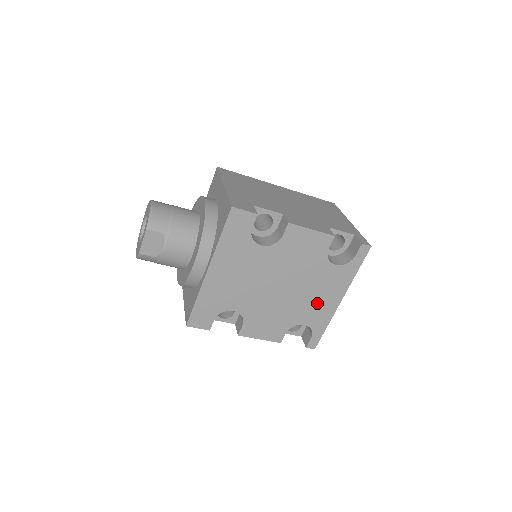
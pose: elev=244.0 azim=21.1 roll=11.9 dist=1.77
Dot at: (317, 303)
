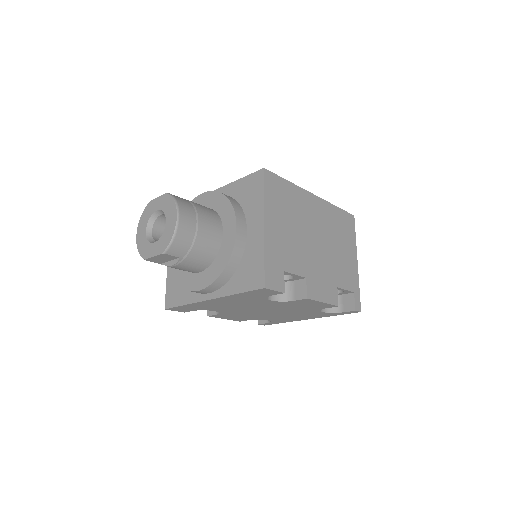
Dot at: (288, 317)
